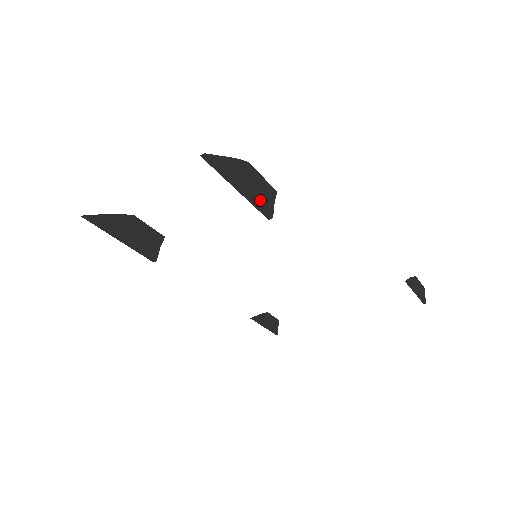
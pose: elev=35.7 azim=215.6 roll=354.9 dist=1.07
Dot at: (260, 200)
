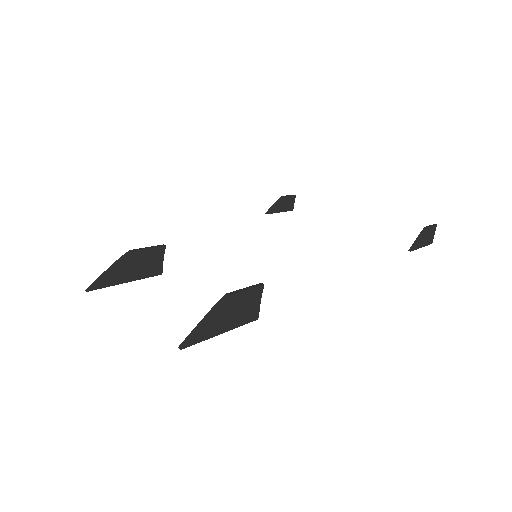
Dot at: (244, 318)
